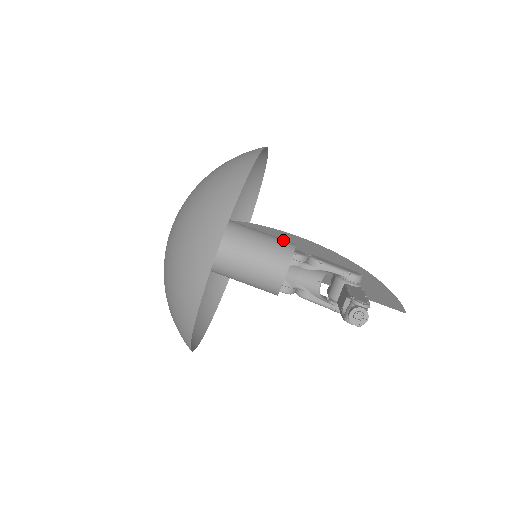
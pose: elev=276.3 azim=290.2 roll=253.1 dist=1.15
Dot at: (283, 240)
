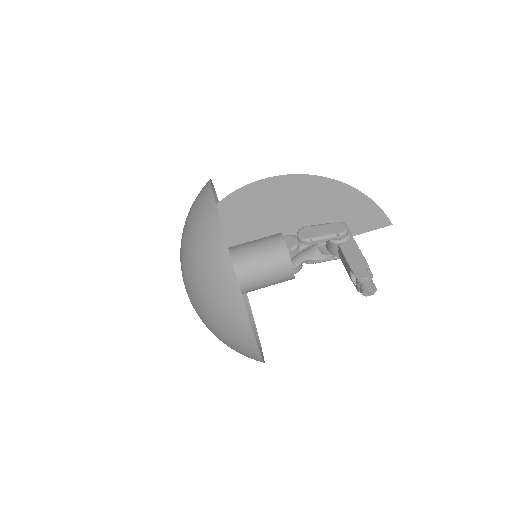
Dot at: (273, 244)
